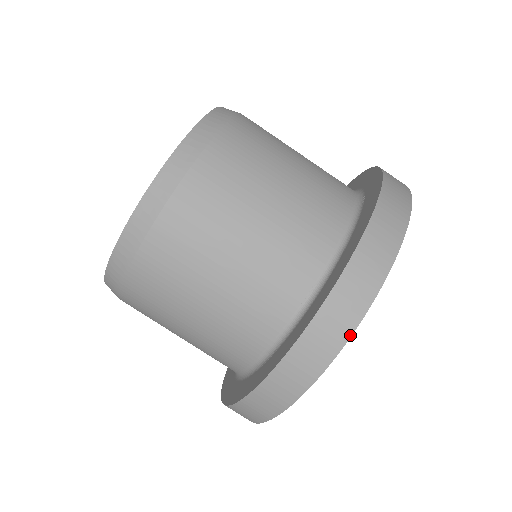
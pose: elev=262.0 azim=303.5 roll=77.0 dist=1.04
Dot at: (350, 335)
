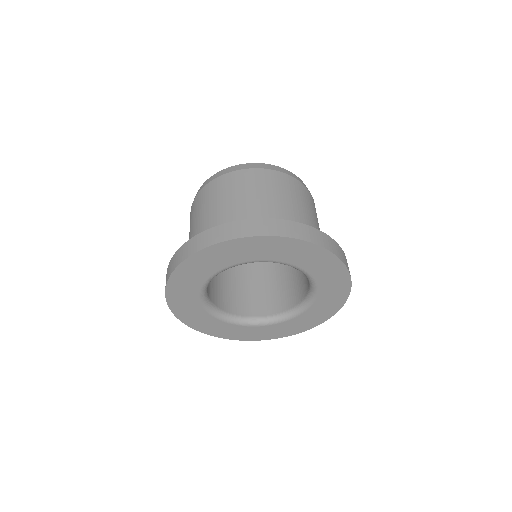
Dot at: (336, 255)
